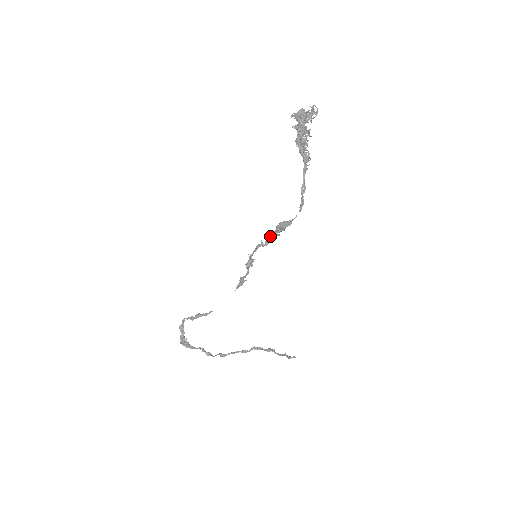
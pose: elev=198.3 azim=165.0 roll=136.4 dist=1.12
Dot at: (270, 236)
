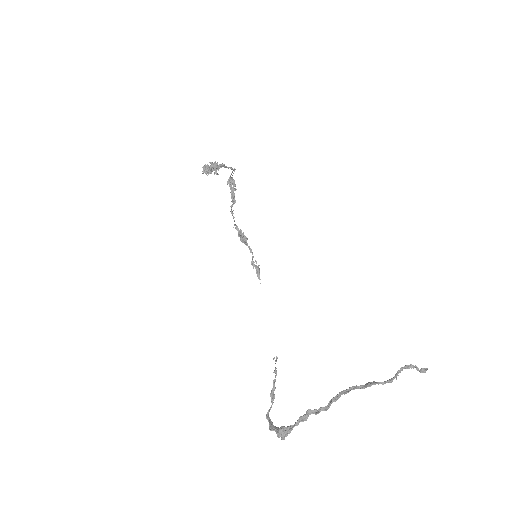
Dot at: occluded
